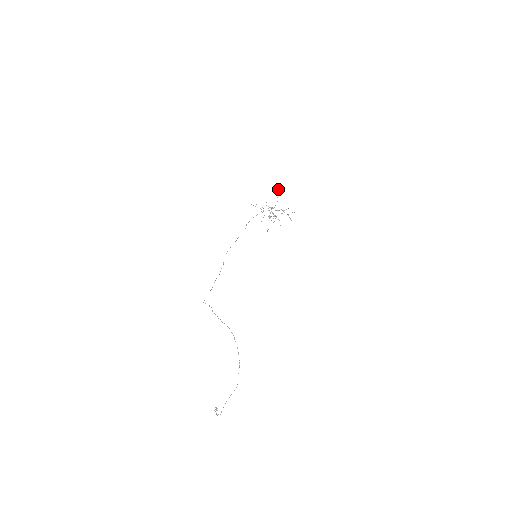
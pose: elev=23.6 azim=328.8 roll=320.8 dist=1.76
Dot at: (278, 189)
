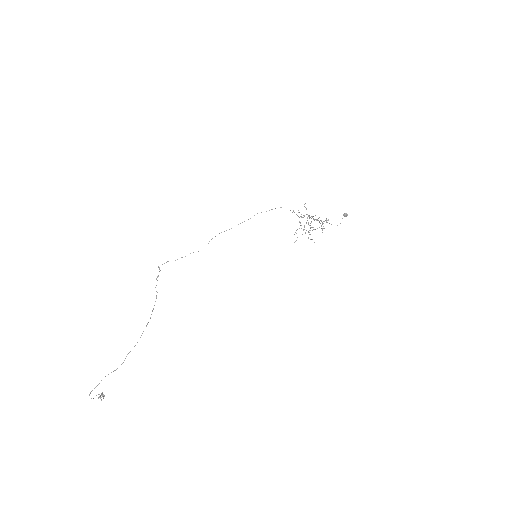
Dot at: occluded
